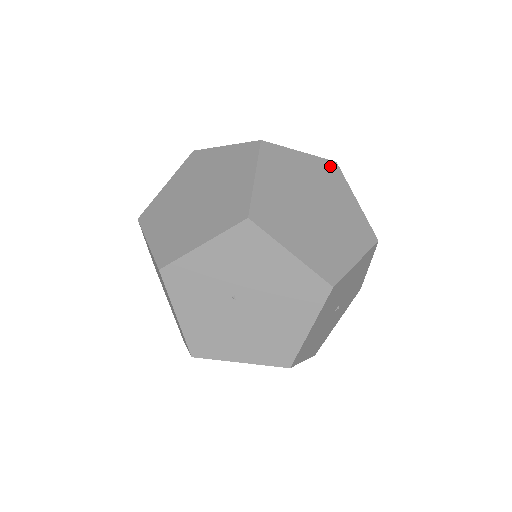
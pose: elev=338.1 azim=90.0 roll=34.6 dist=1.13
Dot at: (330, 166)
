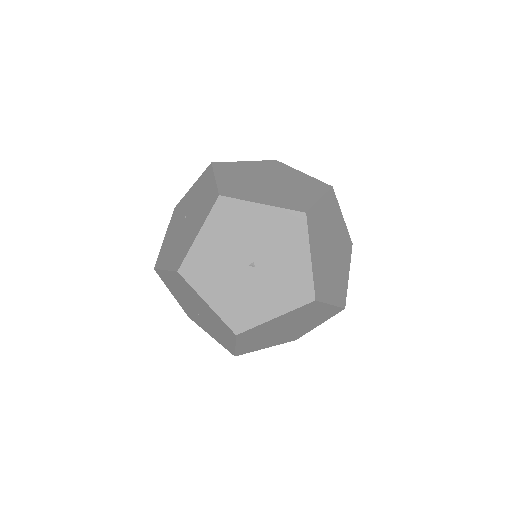
Dot at: (321, 184)
